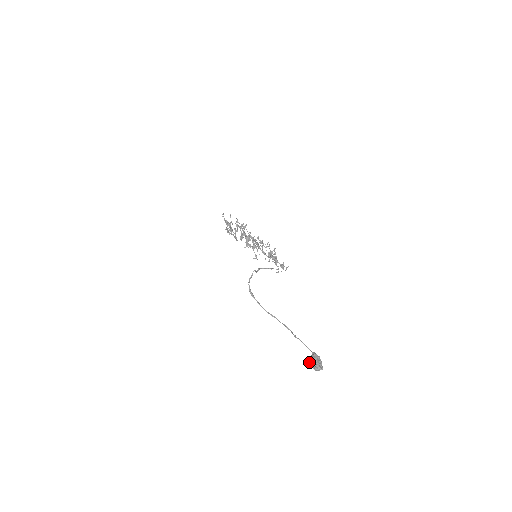
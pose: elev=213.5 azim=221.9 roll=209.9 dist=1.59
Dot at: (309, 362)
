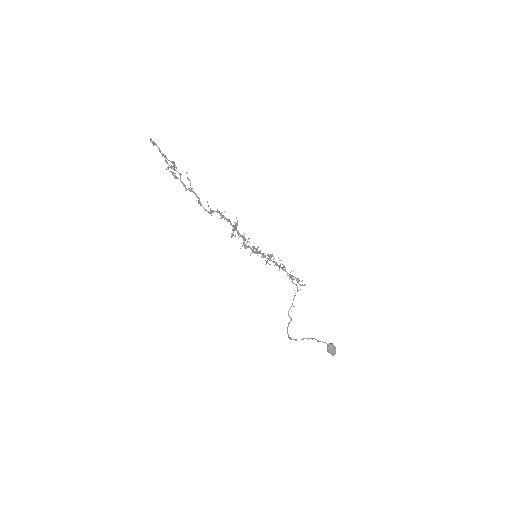
Dot at: (328, 352)
